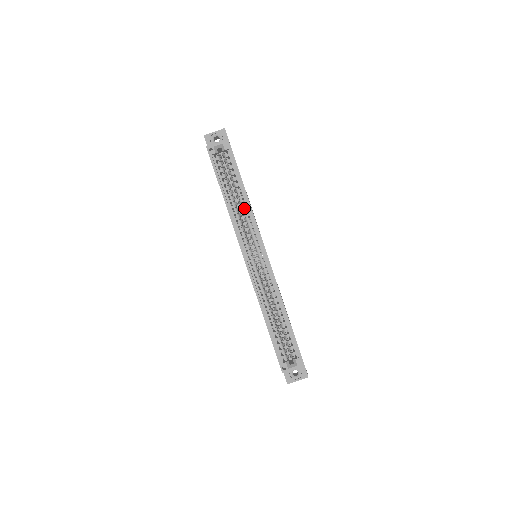
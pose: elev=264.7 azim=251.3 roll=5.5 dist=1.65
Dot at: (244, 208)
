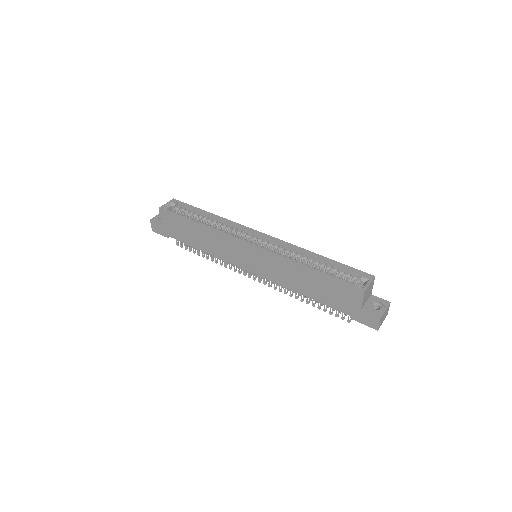
Dot at: (219, 223)
